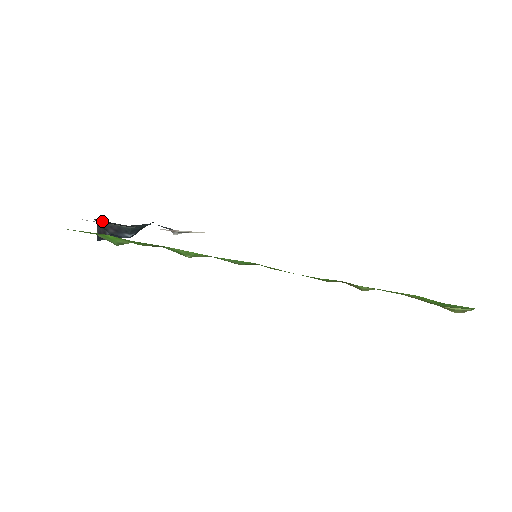
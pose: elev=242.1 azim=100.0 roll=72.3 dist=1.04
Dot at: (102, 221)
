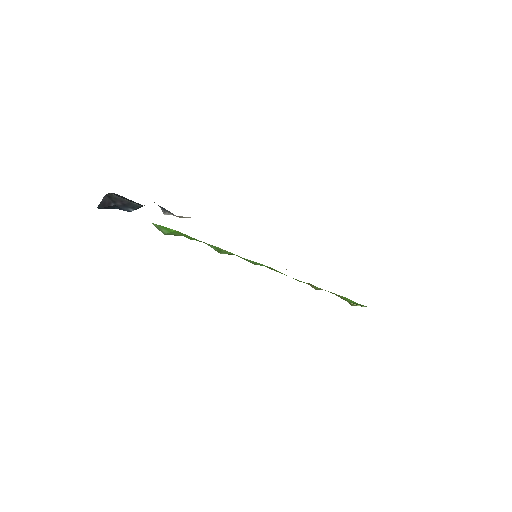
Dot at: (119, 196)
